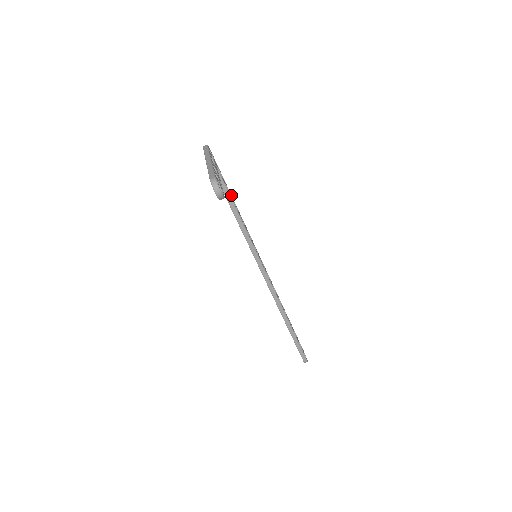
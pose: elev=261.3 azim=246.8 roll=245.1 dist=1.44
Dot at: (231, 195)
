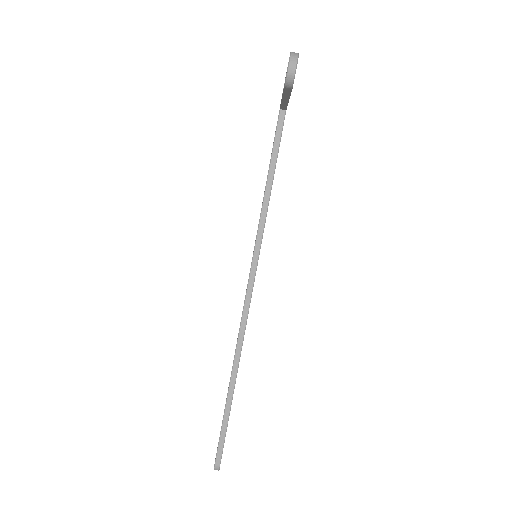
Dot at: occluded
